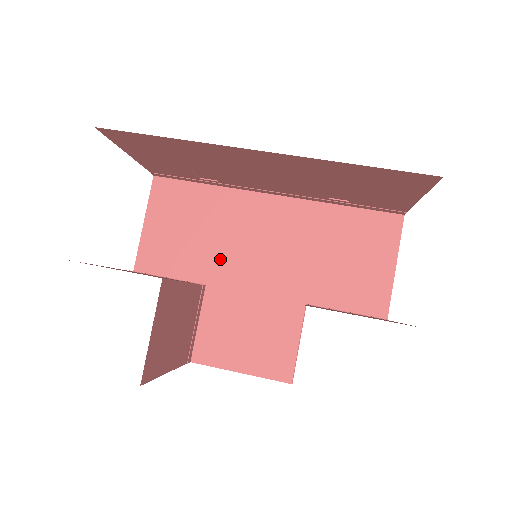
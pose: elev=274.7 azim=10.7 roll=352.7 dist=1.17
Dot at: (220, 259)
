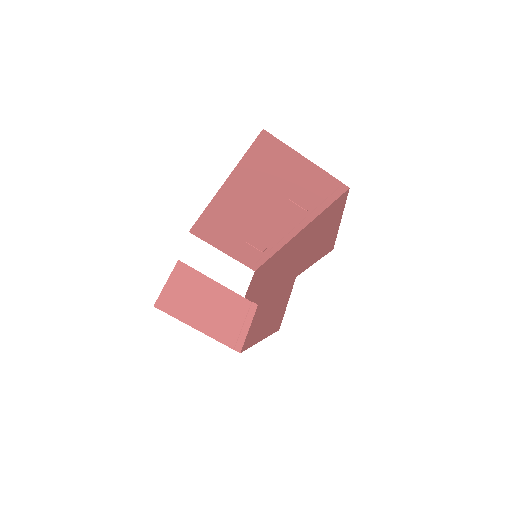
Dot at: (267, 287)
